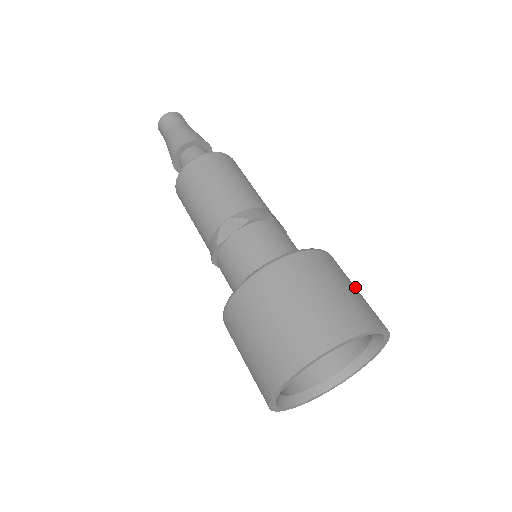
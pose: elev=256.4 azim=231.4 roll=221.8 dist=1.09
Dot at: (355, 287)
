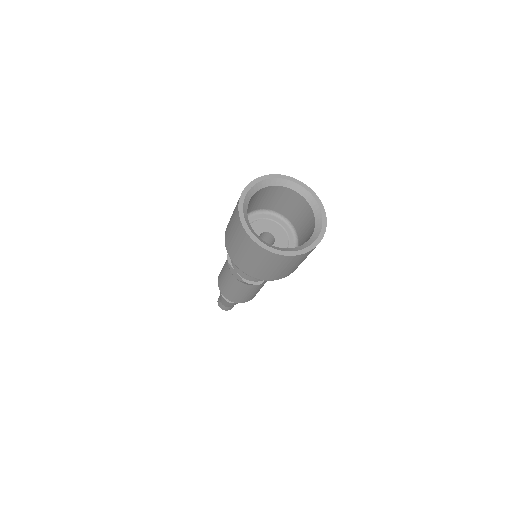
Dot at: occluded
